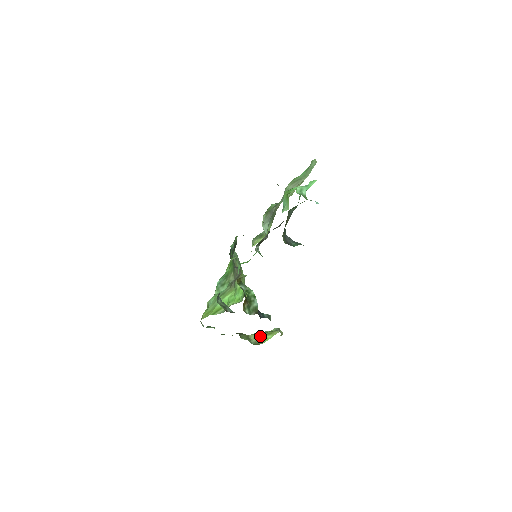
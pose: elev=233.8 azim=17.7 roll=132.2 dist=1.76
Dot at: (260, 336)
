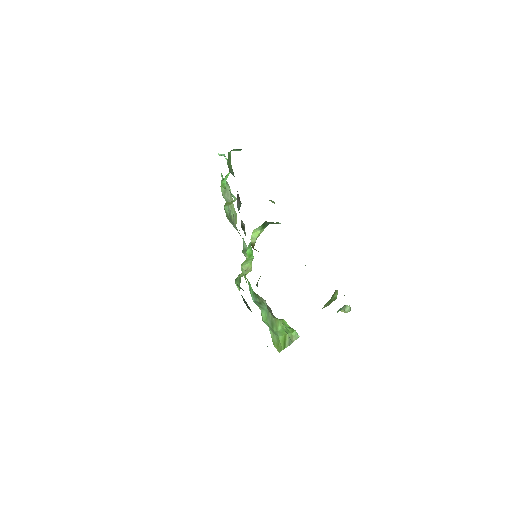
Dot at: (329, 302)
